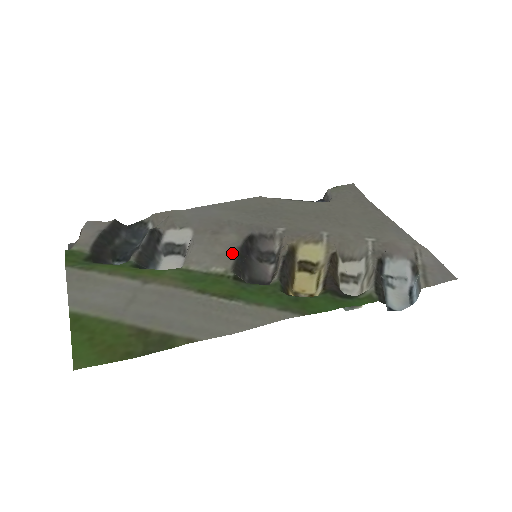
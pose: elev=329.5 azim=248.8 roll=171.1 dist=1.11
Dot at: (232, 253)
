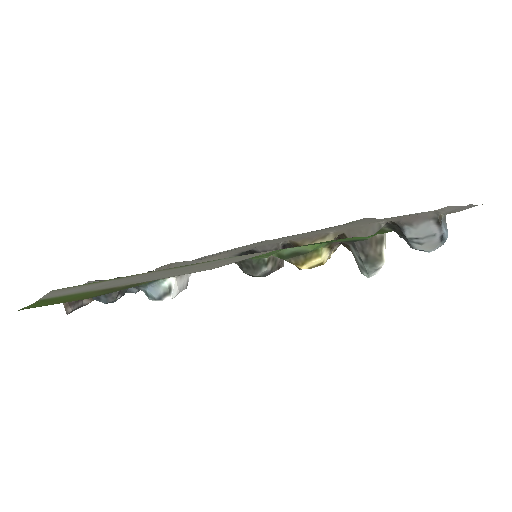
Dot at: occluded
